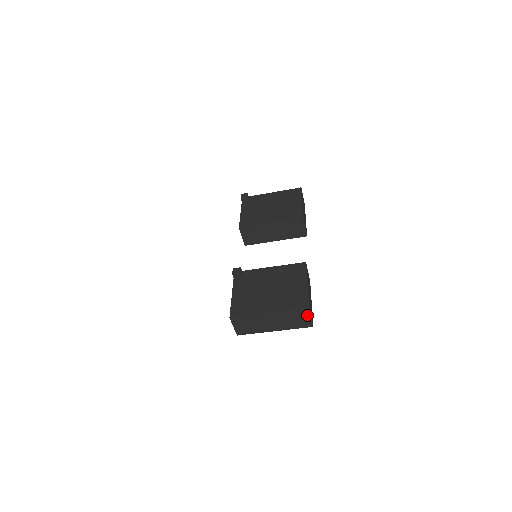
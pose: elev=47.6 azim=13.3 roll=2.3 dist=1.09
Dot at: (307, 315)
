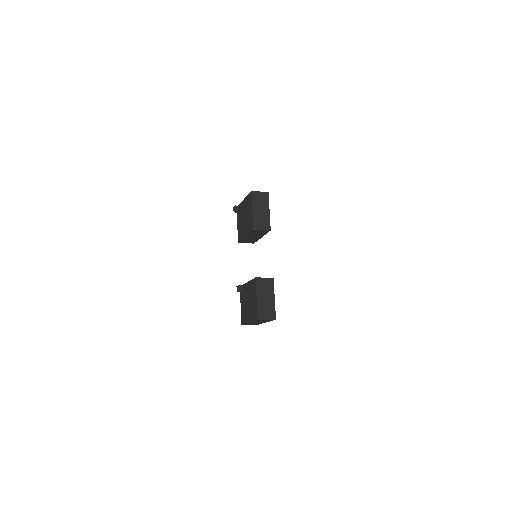
Dot at: (263, 320)
